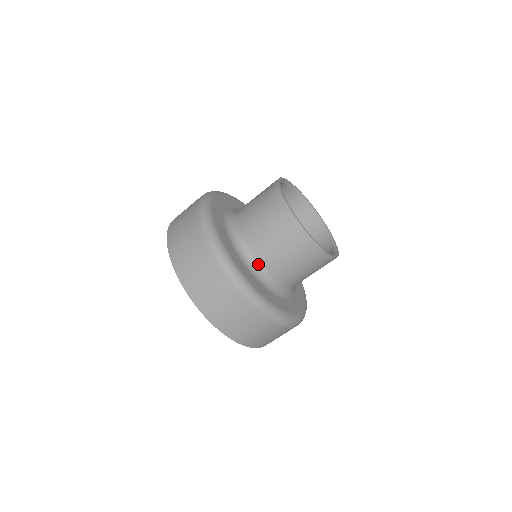
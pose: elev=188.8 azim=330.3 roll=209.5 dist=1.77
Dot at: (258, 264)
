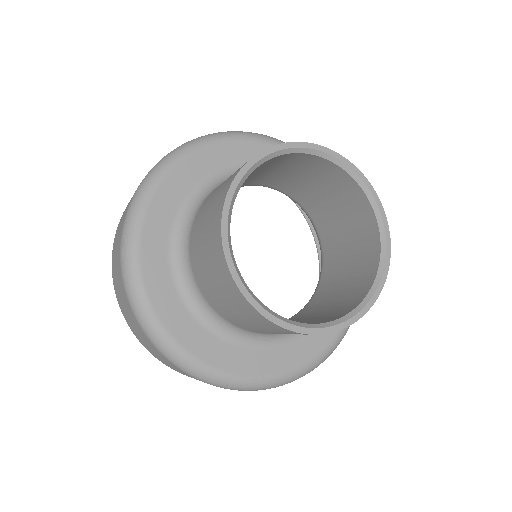
Dot at: (217, 314)
